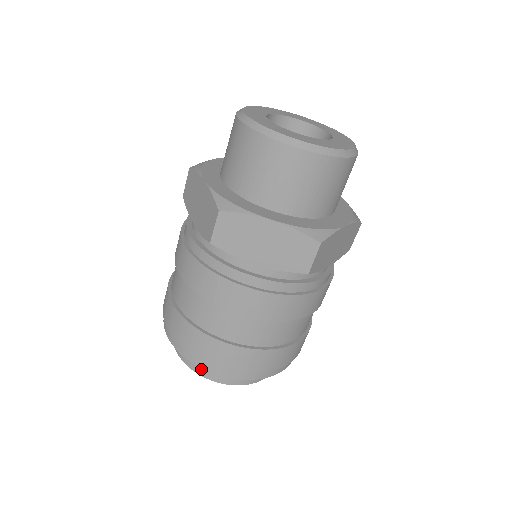
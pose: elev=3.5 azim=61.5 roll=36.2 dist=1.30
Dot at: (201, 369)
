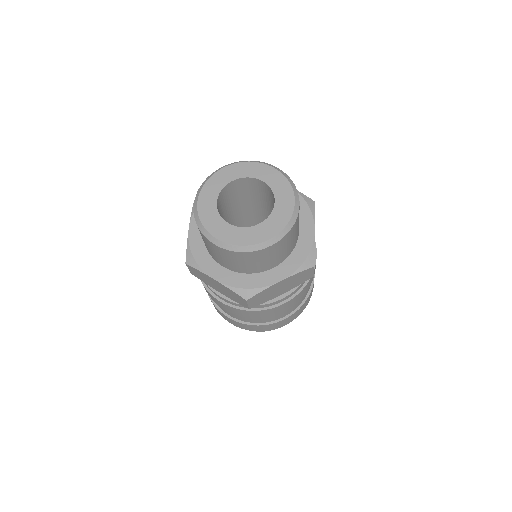
Dot at: occluded
